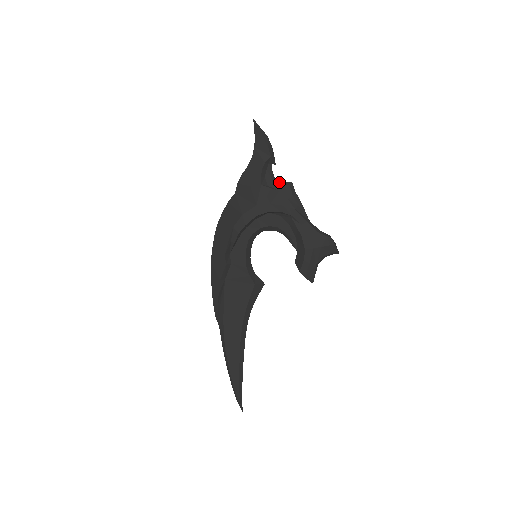
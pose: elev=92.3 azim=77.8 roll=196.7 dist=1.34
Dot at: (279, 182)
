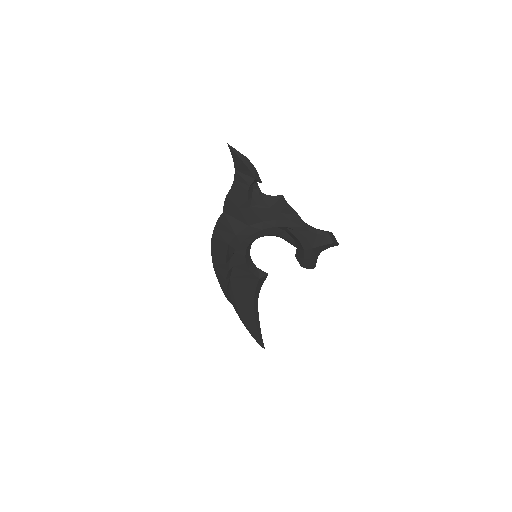
Dot at: (268, 198)
